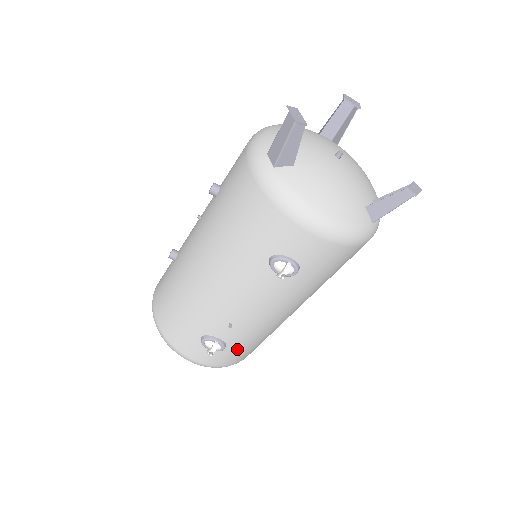
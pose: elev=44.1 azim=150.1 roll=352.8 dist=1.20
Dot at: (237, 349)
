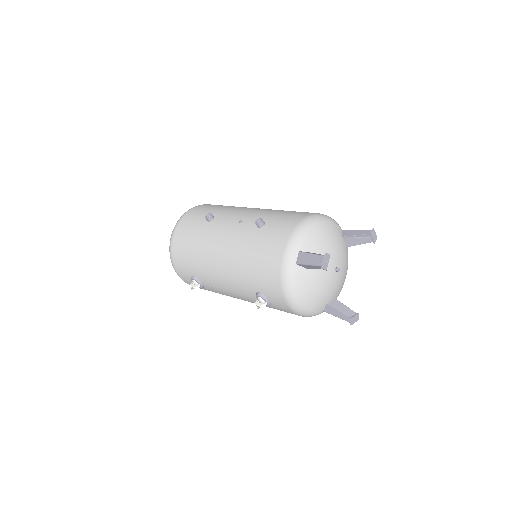
Dot at: (208, 290)
